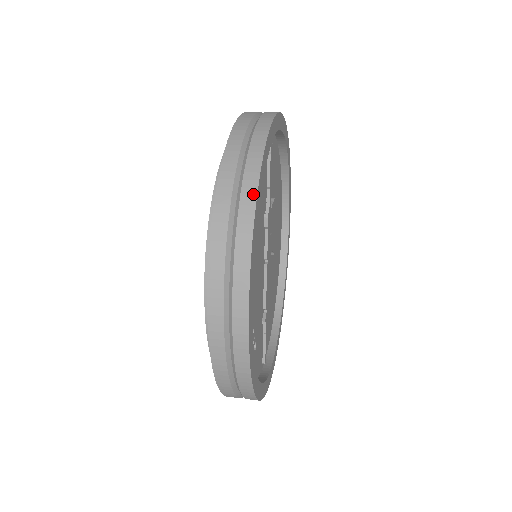
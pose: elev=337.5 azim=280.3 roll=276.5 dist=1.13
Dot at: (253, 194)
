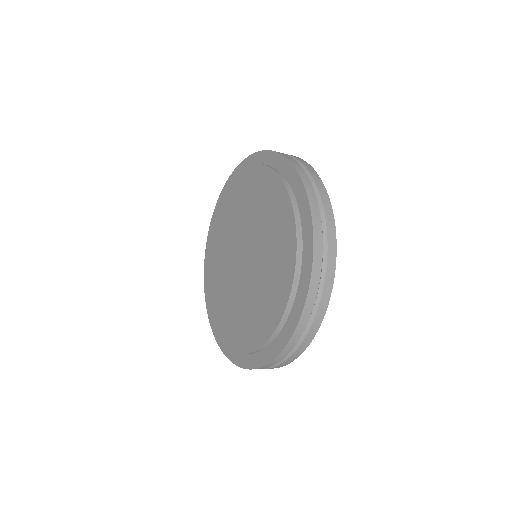
Dot at: occluded
